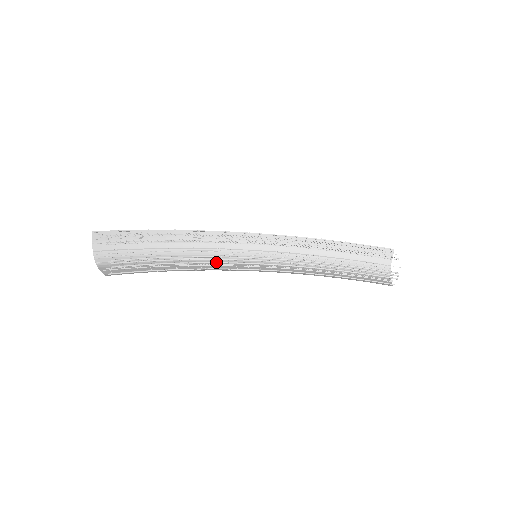
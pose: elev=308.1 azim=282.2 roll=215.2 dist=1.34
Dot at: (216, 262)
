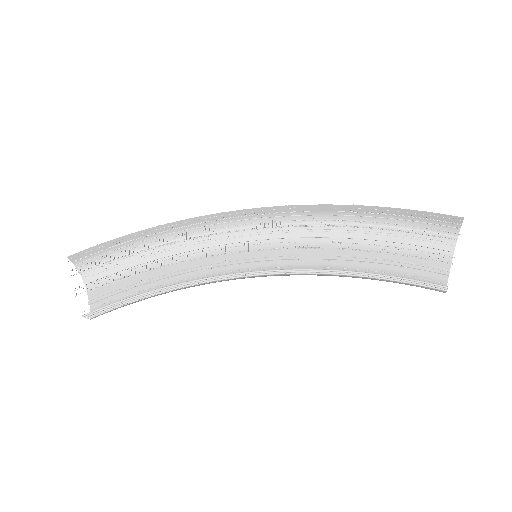
Dot at: (202, 282)
